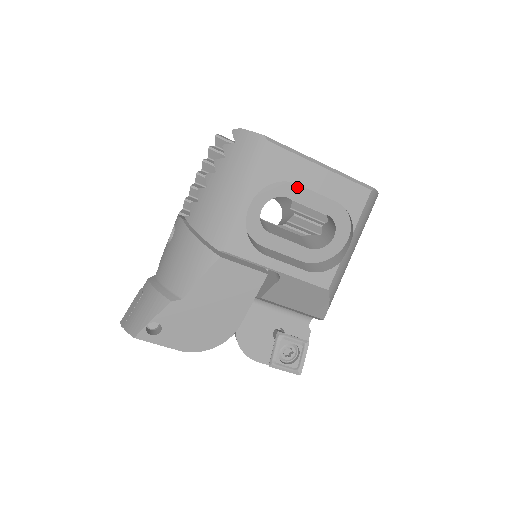
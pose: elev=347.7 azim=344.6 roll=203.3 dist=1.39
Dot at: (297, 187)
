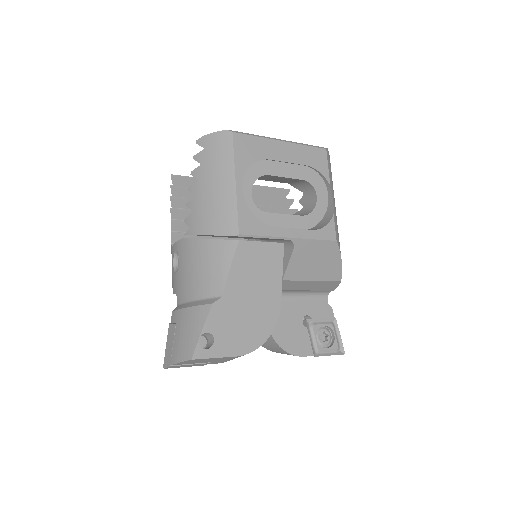
Dot at: (271, 163)
